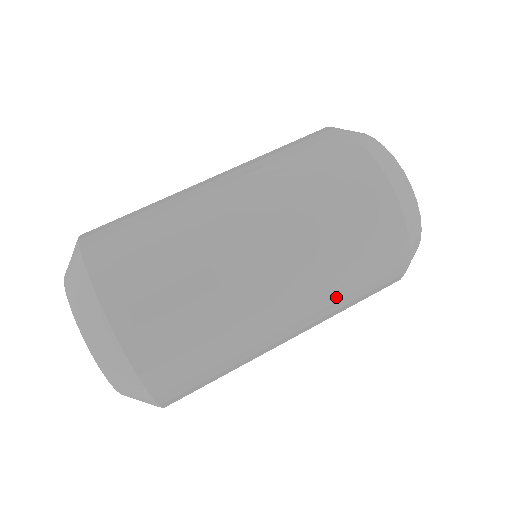
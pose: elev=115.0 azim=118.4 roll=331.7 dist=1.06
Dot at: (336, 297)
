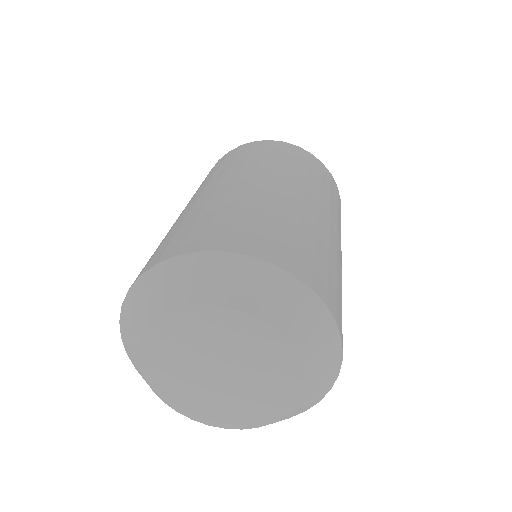
Dot at: occluded
